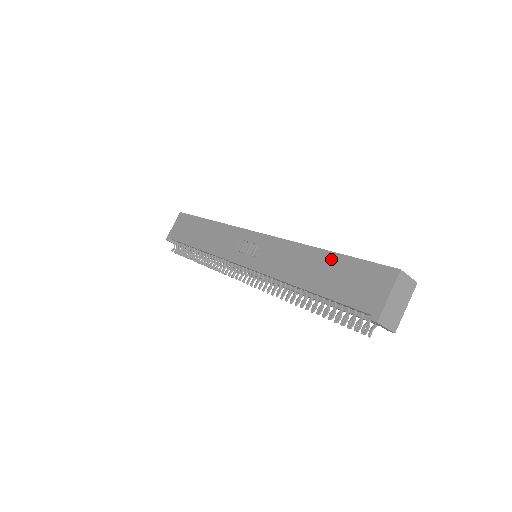
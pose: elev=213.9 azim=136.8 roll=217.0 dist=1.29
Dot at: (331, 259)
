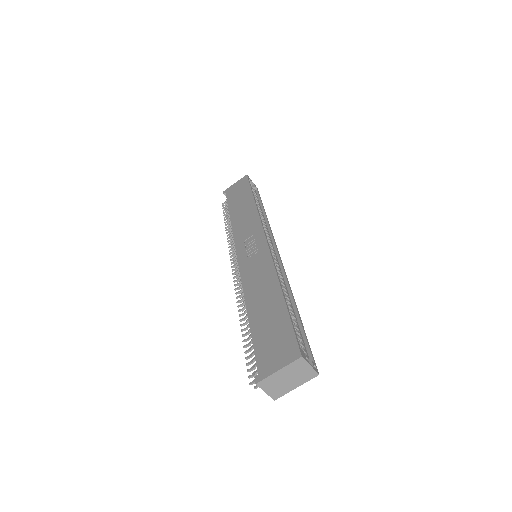
Dot at: (279, 305)
